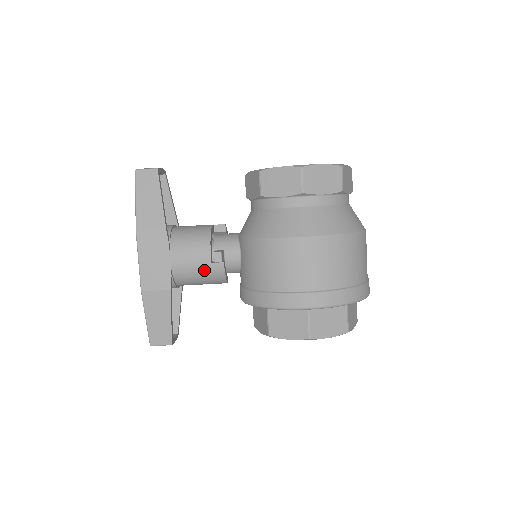
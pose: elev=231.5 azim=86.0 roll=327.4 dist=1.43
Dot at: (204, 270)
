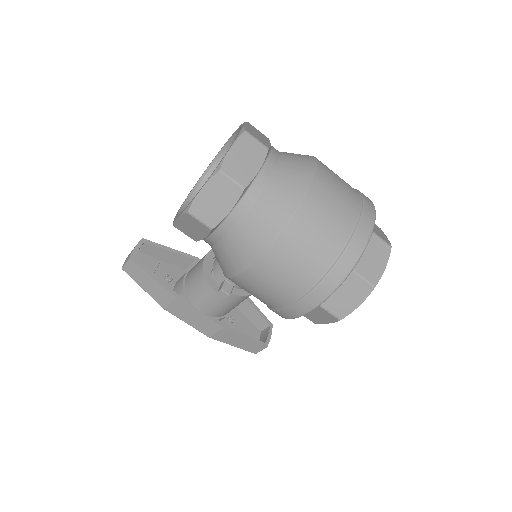
Dot at: (227, 304)
